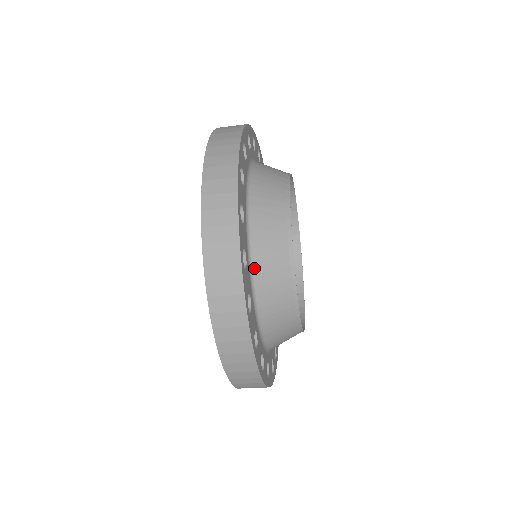
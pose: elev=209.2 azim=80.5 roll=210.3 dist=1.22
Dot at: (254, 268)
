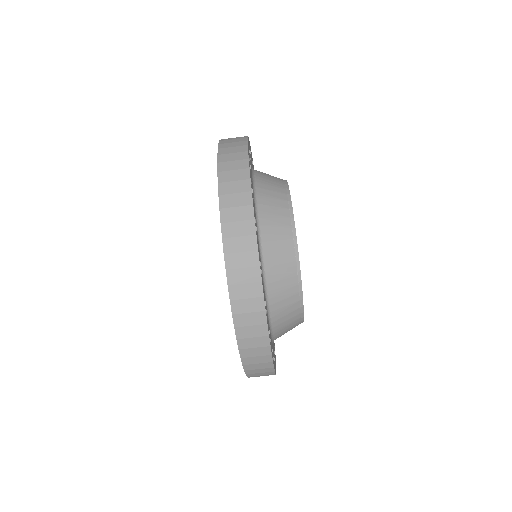
Dot at: (259, 211)
